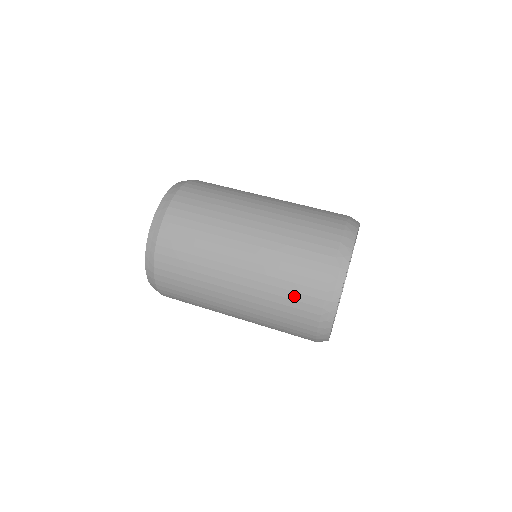
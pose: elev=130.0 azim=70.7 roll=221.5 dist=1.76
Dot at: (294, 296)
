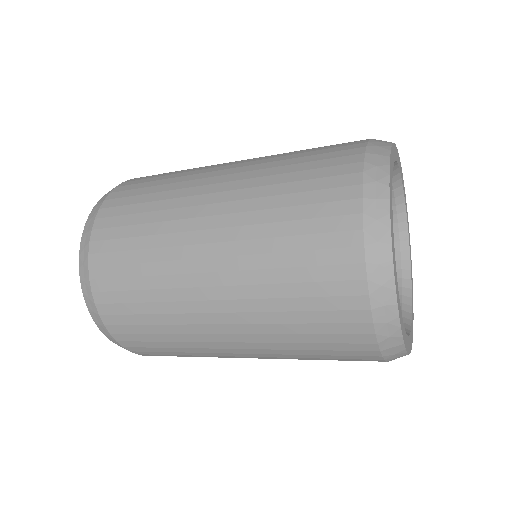
Dot at: (308, 212)
